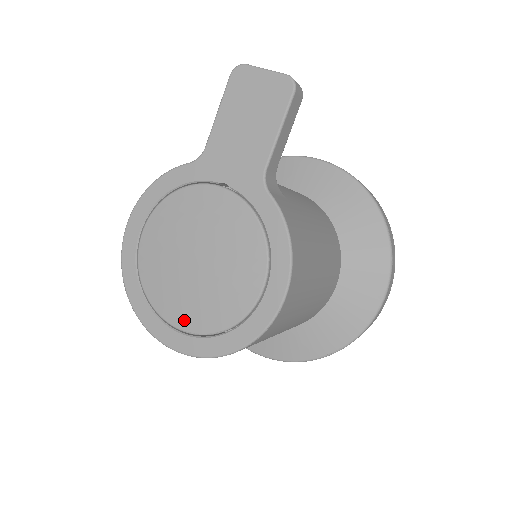
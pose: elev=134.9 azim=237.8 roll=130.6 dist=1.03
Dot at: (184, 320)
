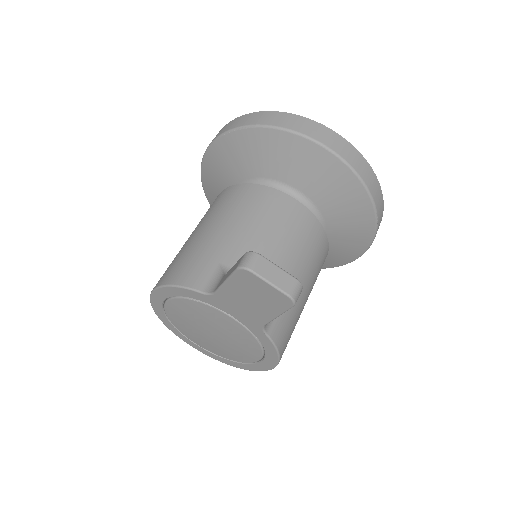
Dot at: (204, 347)
